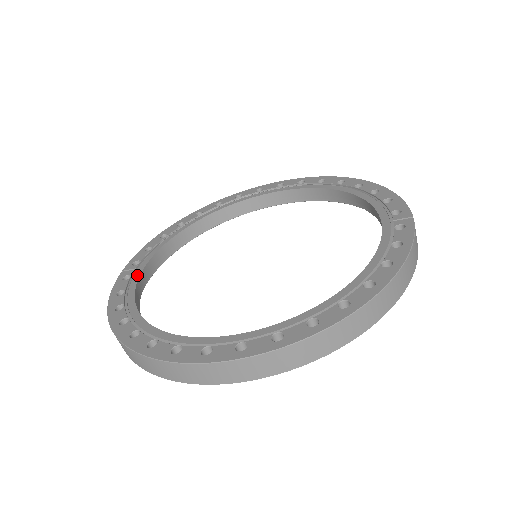
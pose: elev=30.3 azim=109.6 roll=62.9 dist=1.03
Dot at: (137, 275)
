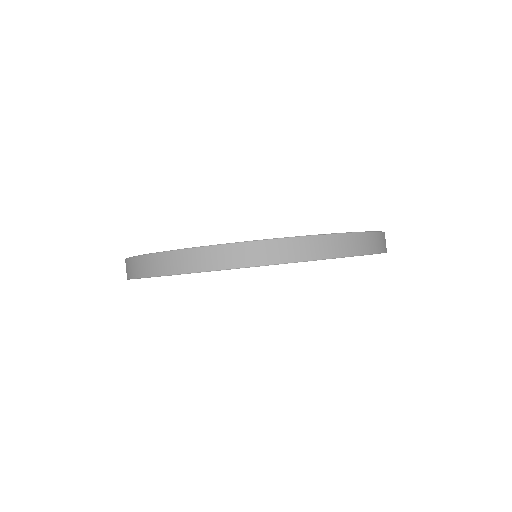
Dot at: occluded
